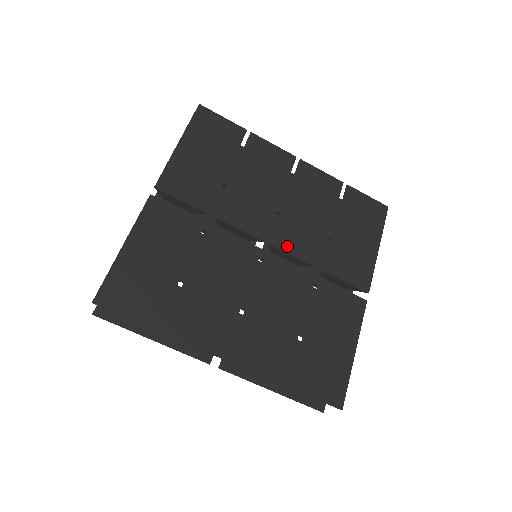
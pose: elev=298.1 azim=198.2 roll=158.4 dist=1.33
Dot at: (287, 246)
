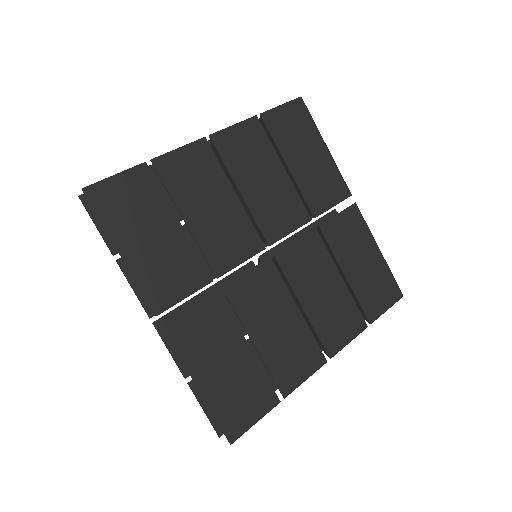
Dot at: (280, 231)
